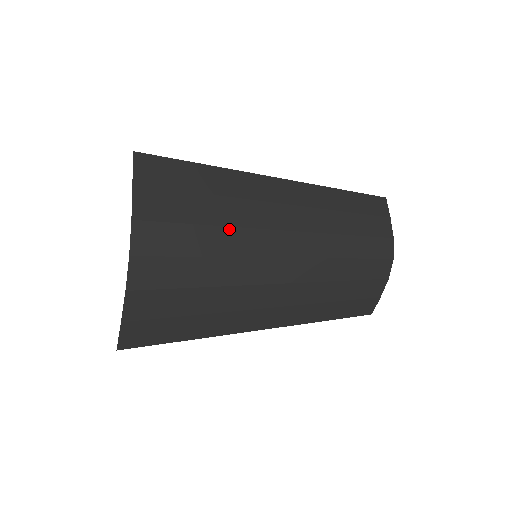
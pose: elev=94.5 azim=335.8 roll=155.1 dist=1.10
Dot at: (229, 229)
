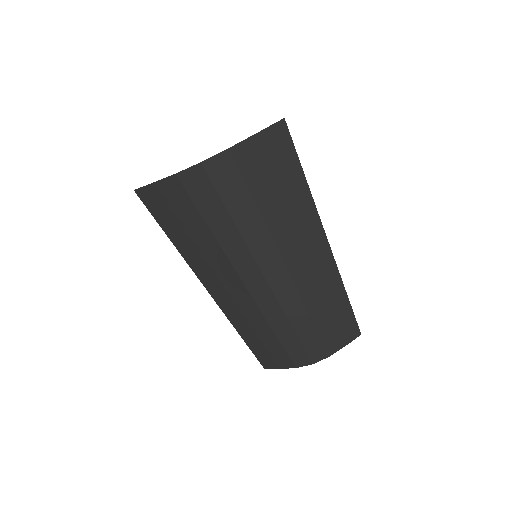
Dot at: (263, 225)
